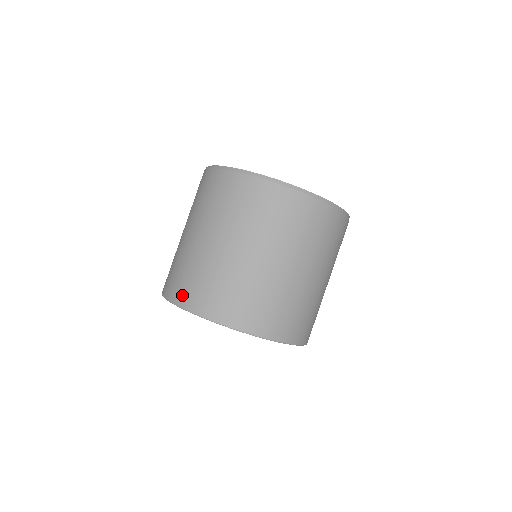
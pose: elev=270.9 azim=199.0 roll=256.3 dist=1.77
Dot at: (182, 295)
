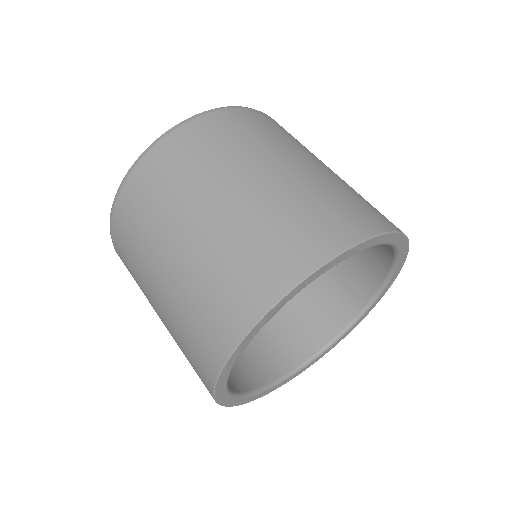
Dot at: (237, 314)
